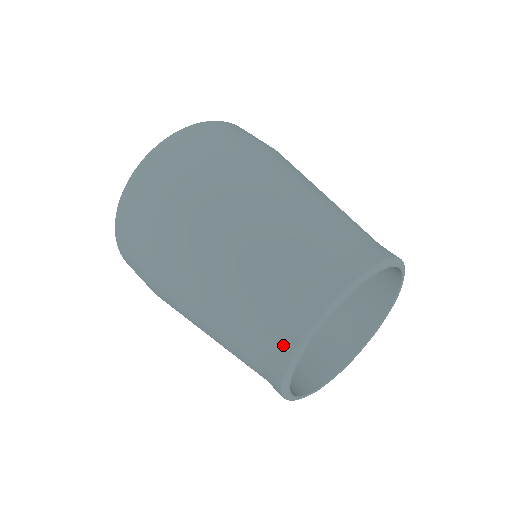
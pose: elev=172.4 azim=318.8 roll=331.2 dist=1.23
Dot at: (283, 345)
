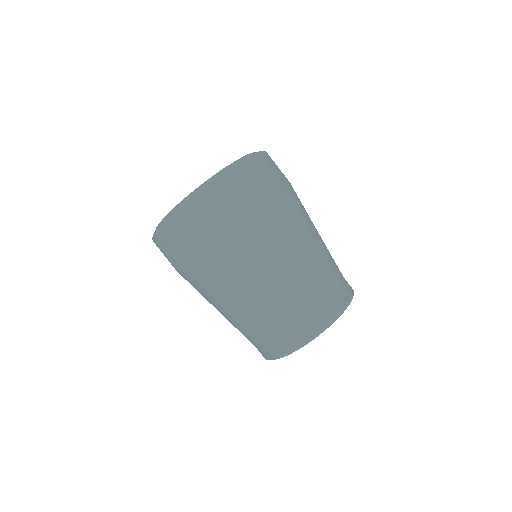
Dot at: (289, 343)
